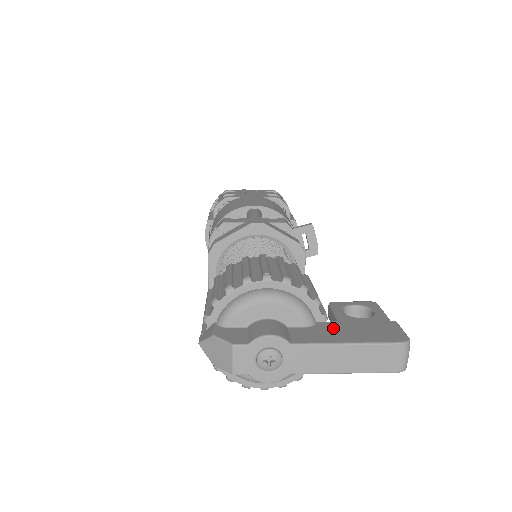
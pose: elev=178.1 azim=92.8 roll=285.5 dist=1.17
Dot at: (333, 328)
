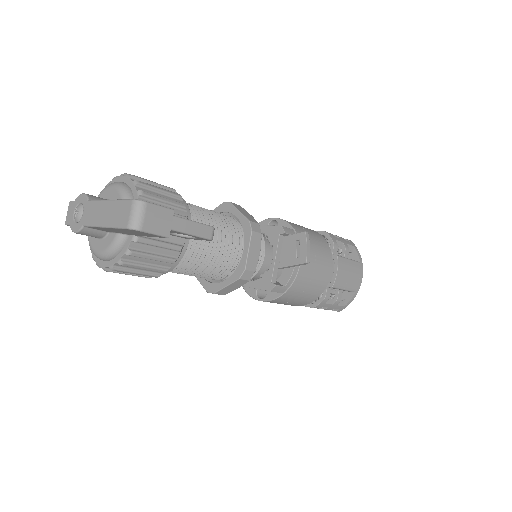
Dot at: occluded
